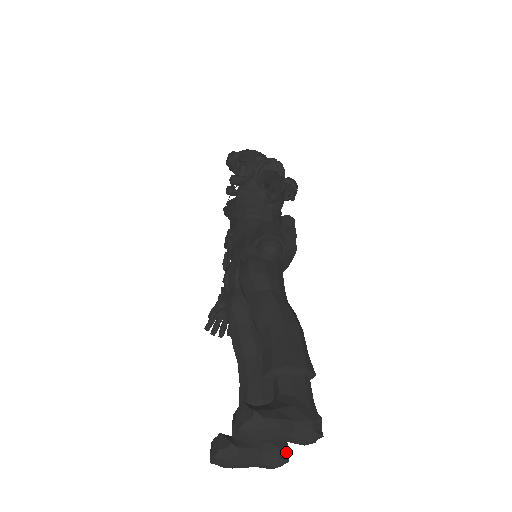
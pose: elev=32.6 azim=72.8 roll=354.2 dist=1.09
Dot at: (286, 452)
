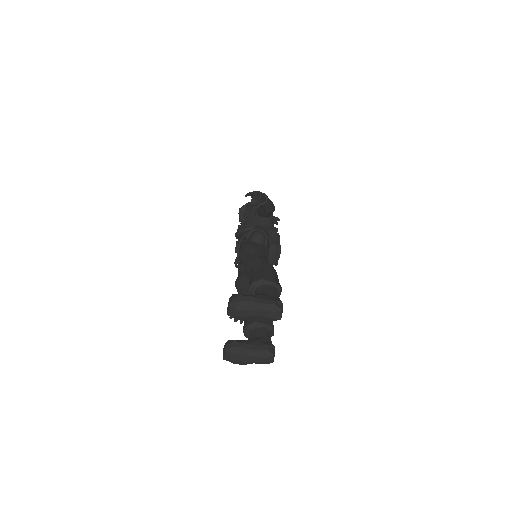
Dot at: (273, 350)
